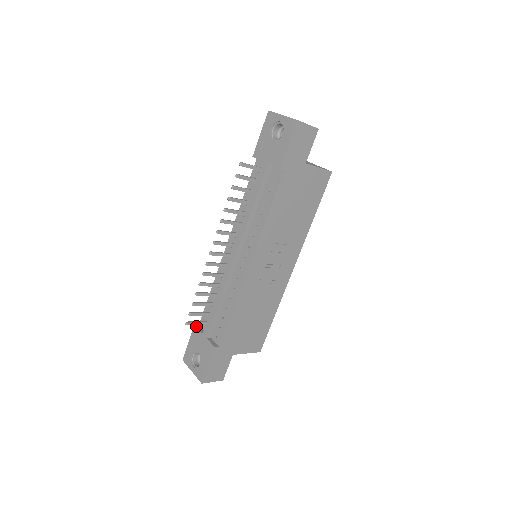
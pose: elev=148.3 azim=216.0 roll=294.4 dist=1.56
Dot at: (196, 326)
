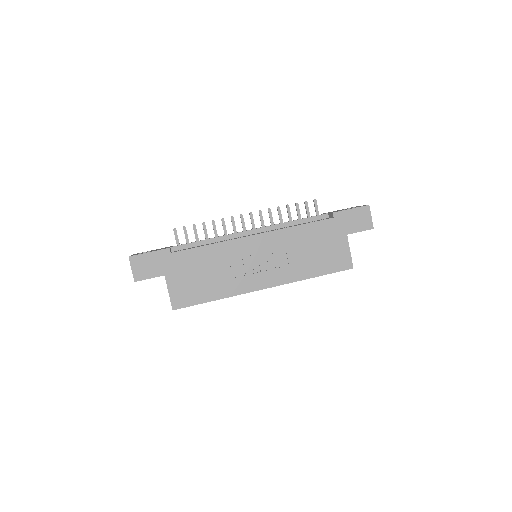
Dot at: occluded
